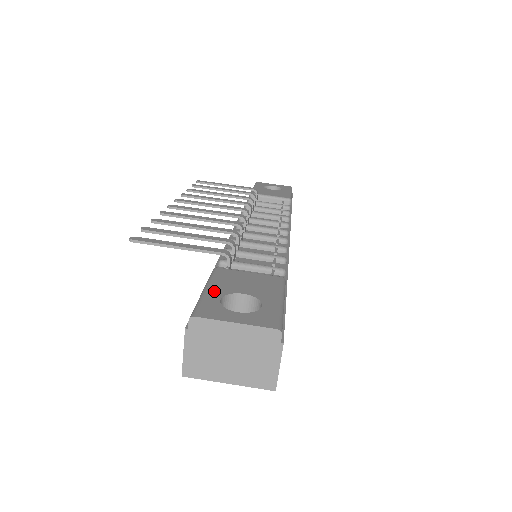
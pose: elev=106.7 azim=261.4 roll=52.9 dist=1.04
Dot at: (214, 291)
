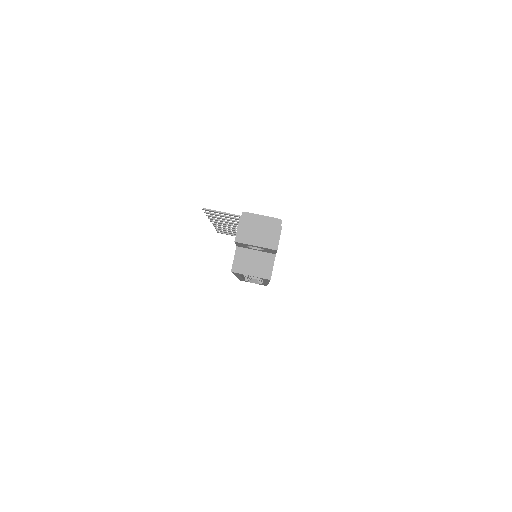
Dot at: occluded
